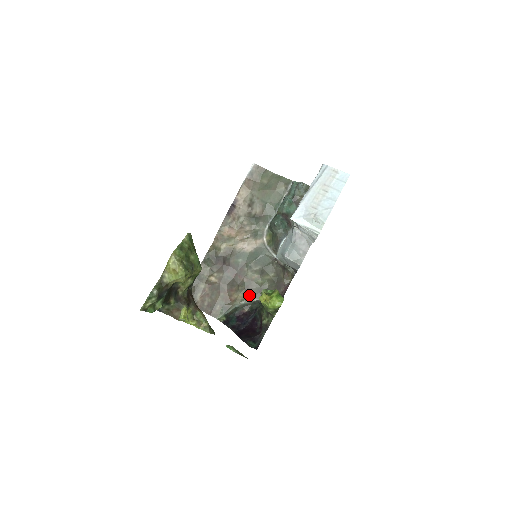
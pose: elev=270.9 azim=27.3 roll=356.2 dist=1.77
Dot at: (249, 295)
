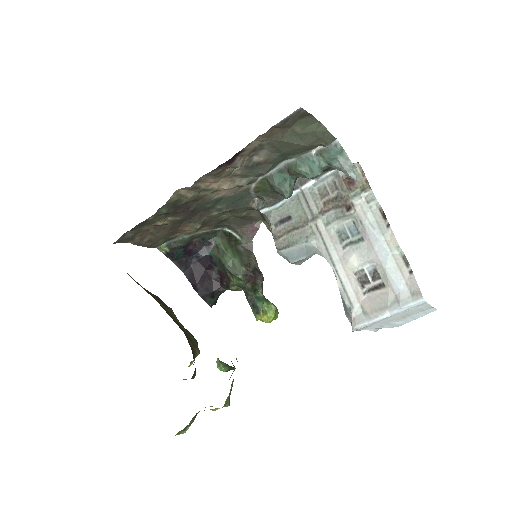
Dot at: (204, 228)
